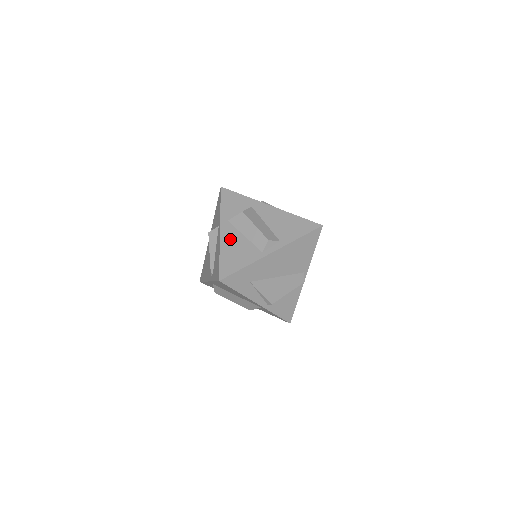
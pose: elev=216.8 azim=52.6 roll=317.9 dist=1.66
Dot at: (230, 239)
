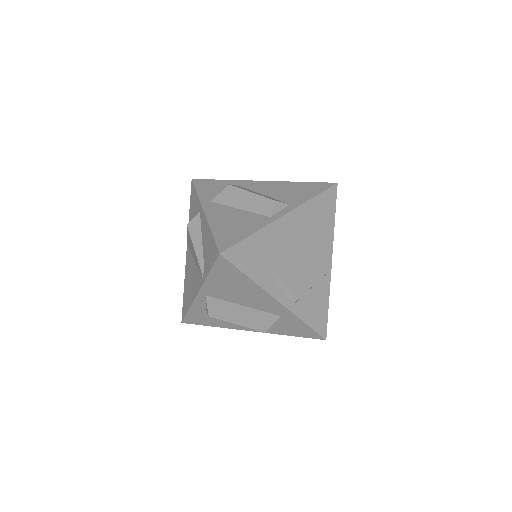
Dot at: (220, 215)
